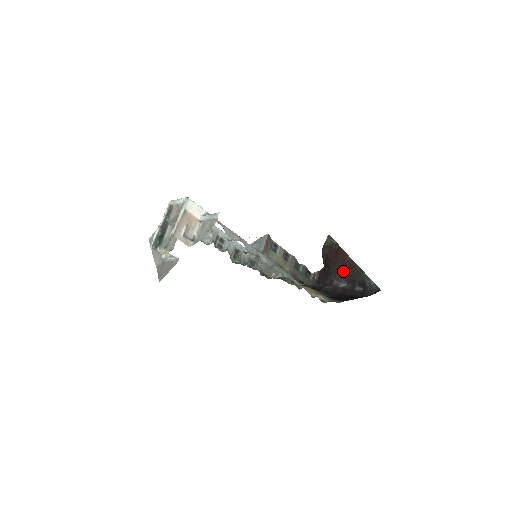
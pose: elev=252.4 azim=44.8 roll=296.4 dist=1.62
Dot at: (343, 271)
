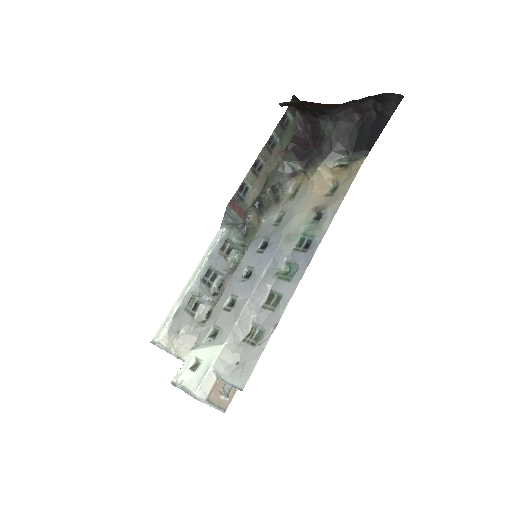
Dot at: occluded
